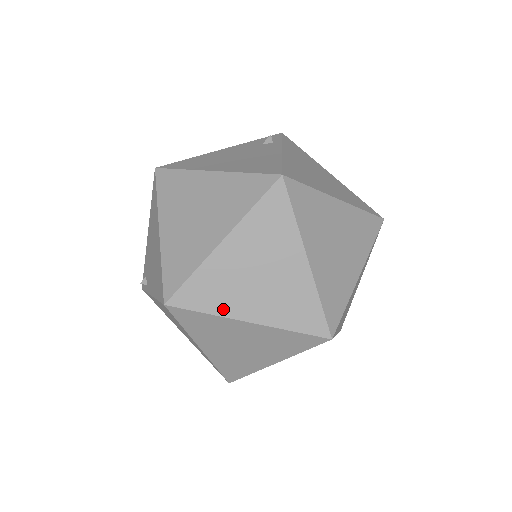
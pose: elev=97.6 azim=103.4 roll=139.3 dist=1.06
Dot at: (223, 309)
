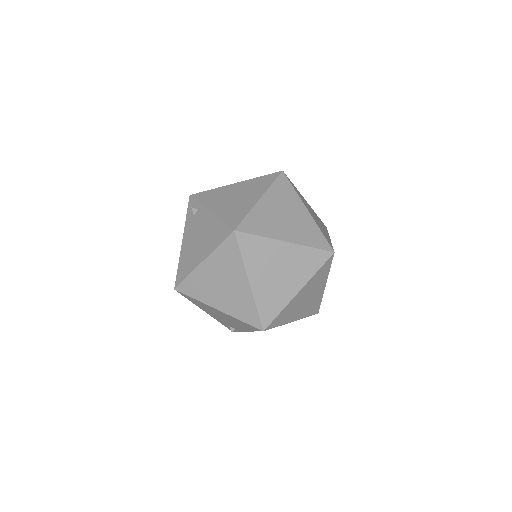
Dot at: (284, 302)
